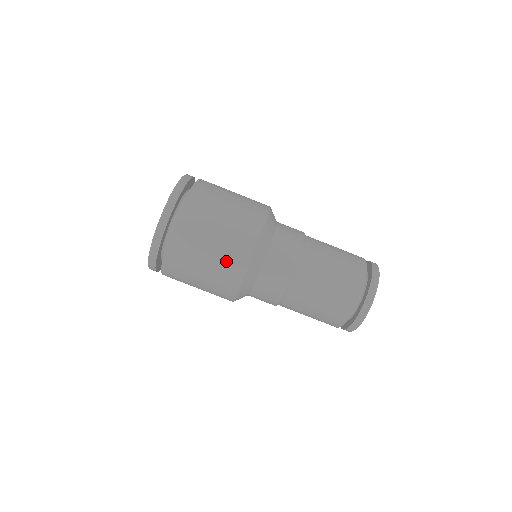
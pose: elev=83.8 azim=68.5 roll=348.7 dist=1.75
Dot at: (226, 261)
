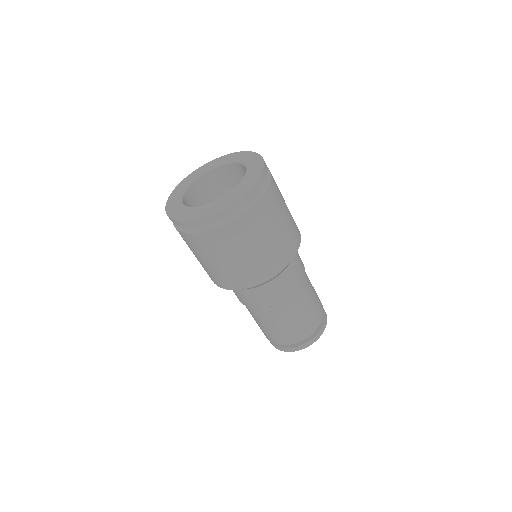
Dot at: (229, 275)
